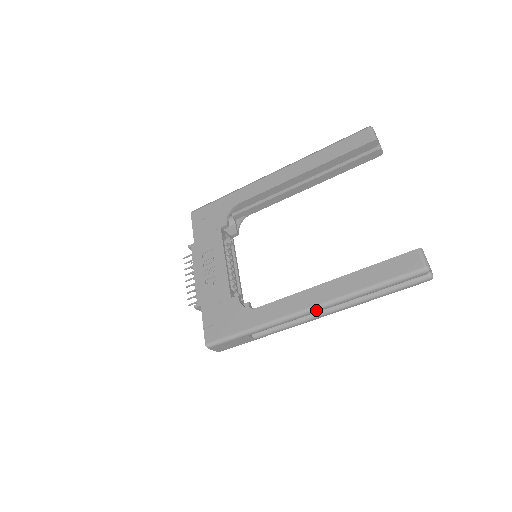
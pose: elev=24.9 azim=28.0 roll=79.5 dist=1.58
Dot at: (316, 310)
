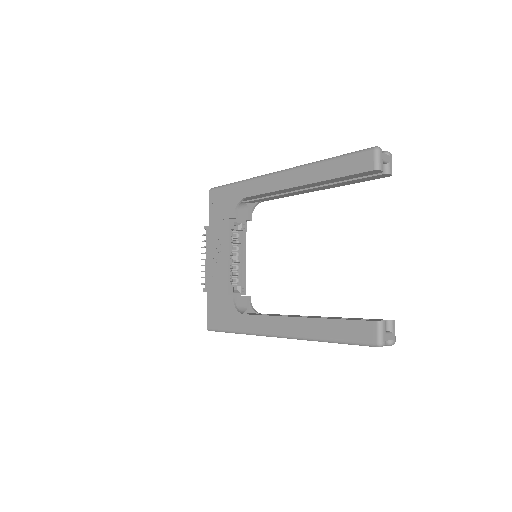
Dot at: occluded
